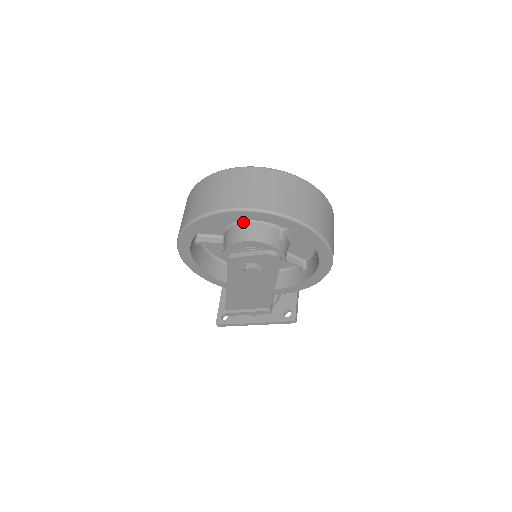
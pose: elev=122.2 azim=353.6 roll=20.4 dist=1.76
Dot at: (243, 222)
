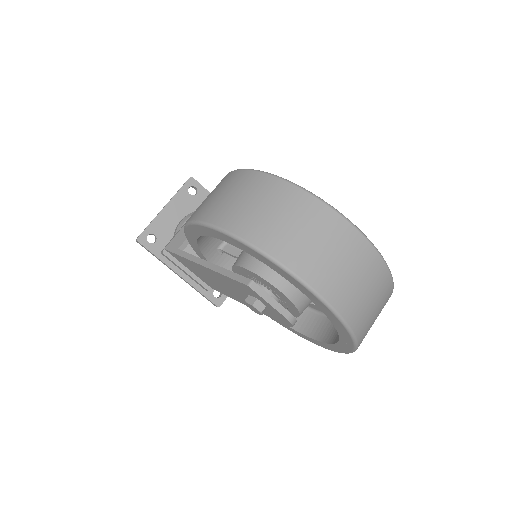
Dot at: occluded
